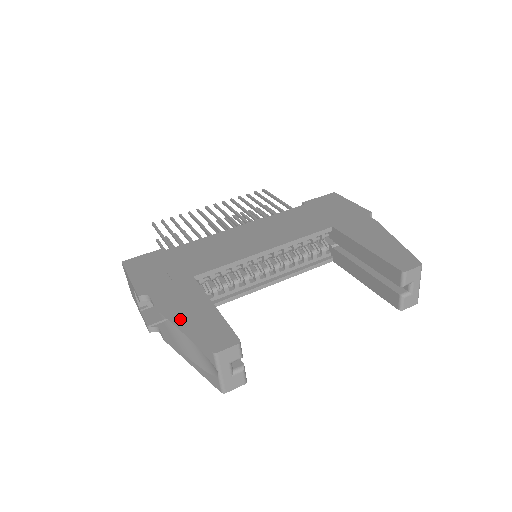
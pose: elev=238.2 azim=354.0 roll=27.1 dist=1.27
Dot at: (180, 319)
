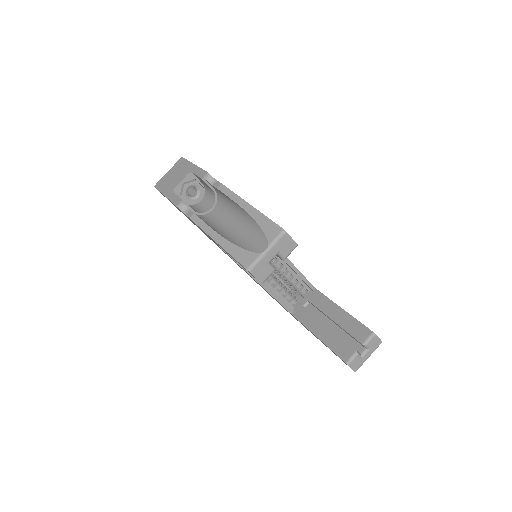
Dot at: (248, 203)
